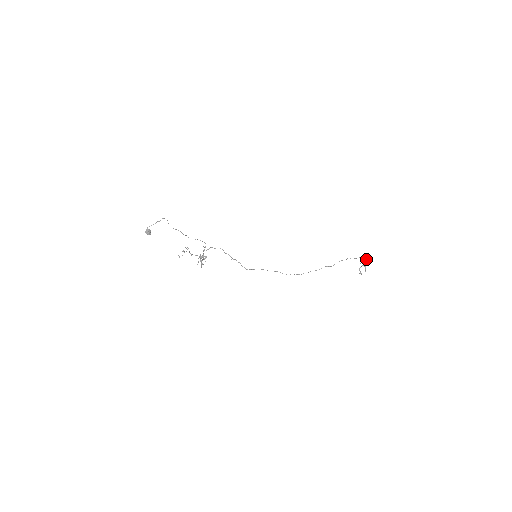
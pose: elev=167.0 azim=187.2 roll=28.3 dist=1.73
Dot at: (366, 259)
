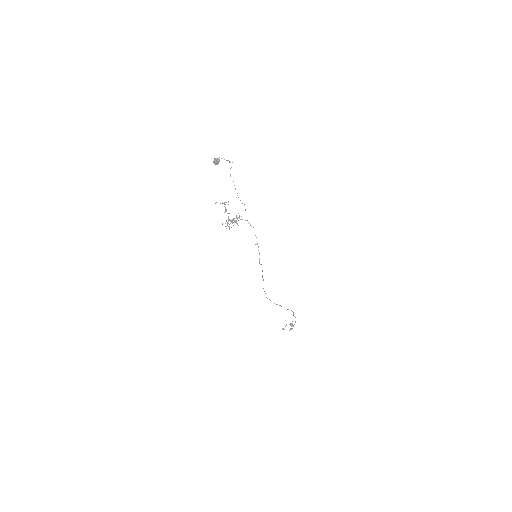
Dot at: occluded
